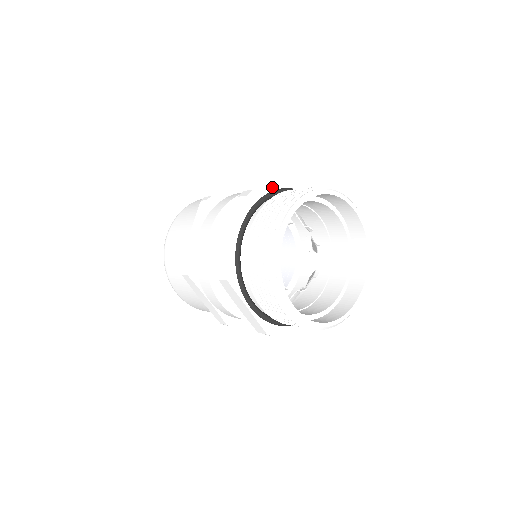
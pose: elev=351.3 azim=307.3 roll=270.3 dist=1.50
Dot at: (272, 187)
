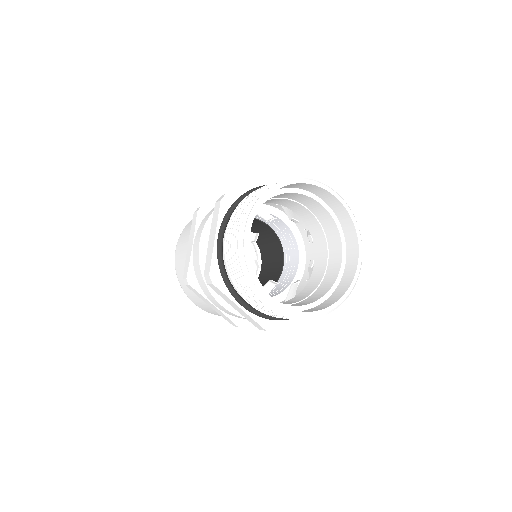
Dot at: (248, 187)
